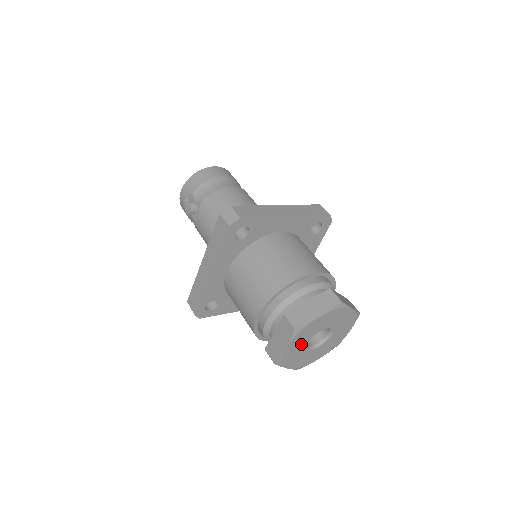
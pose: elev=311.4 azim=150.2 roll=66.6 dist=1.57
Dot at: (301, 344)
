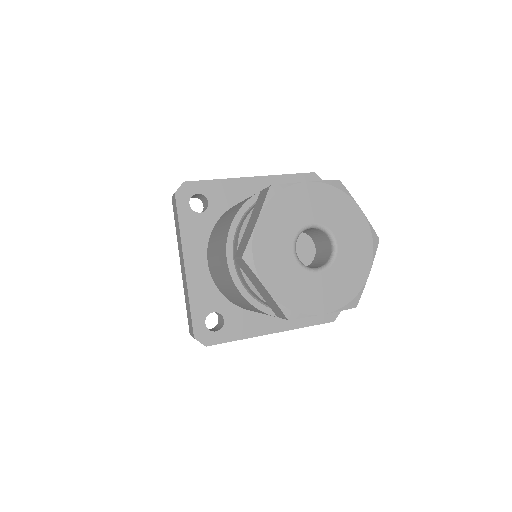
Dot at: (310, 212)
